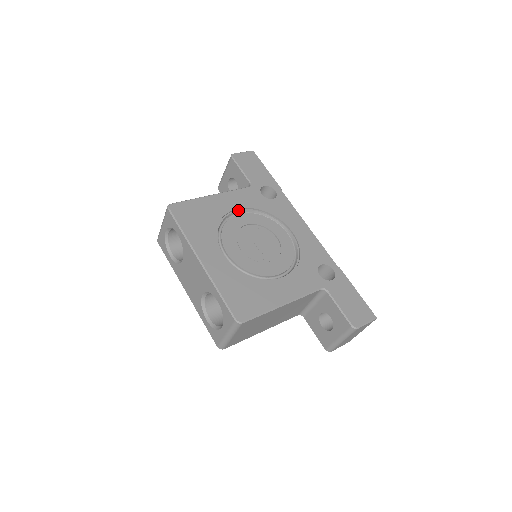
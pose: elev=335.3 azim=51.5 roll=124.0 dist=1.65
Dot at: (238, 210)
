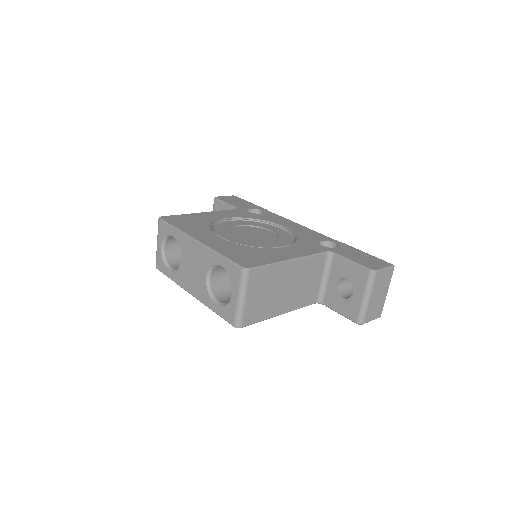
Dot at: (228, 219)
